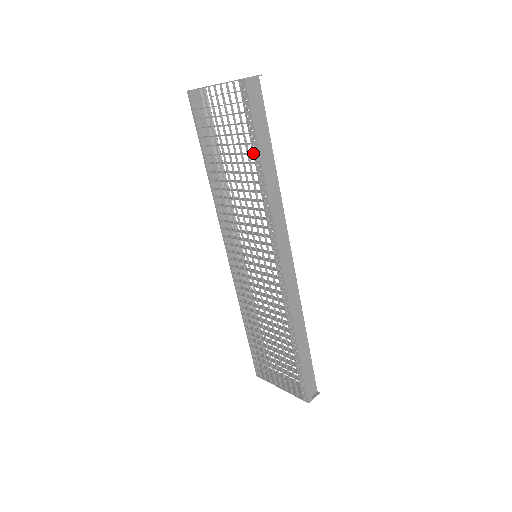
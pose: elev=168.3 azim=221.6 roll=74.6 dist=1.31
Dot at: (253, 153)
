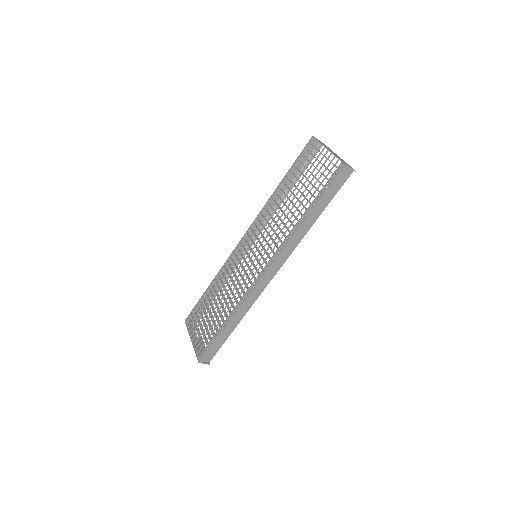
Dot at: (311, 204)
